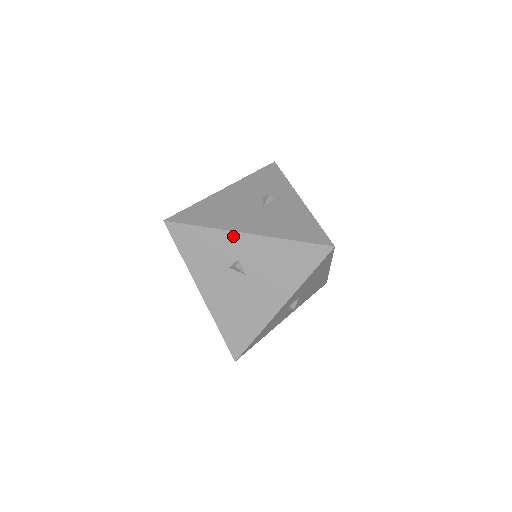
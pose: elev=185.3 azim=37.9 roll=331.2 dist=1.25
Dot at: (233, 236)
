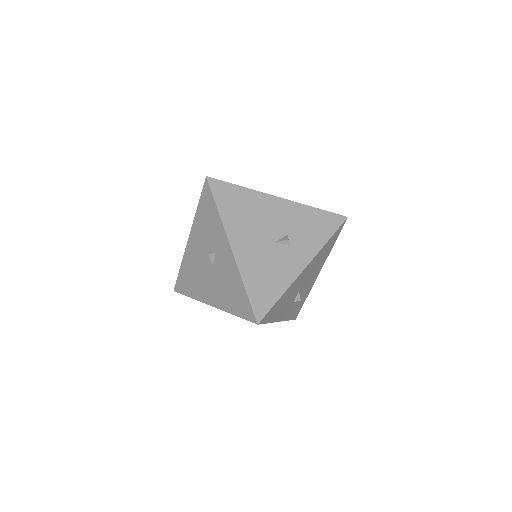
Dot at: (225, 238)
